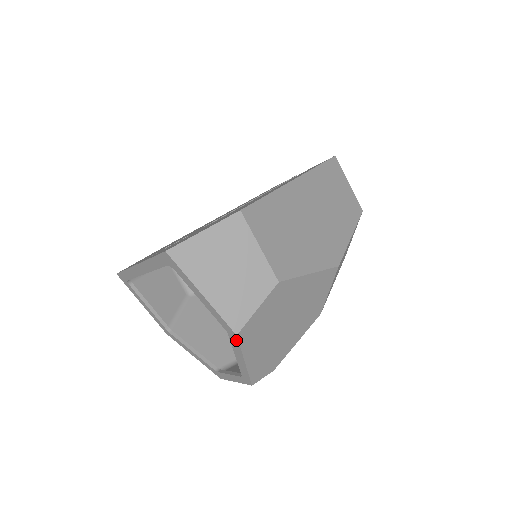
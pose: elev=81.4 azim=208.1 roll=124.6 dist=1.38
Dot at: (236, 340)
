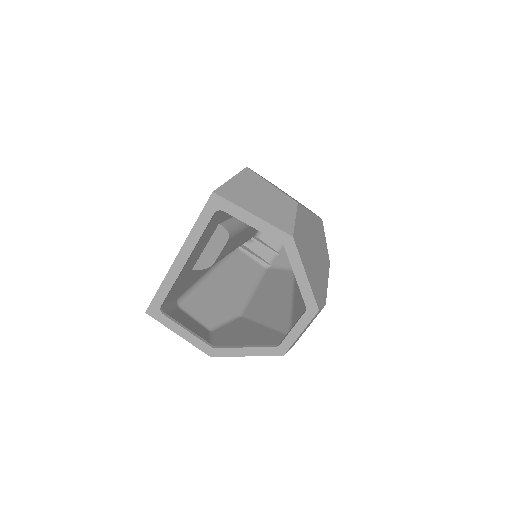
Dot at: (293, 246)
